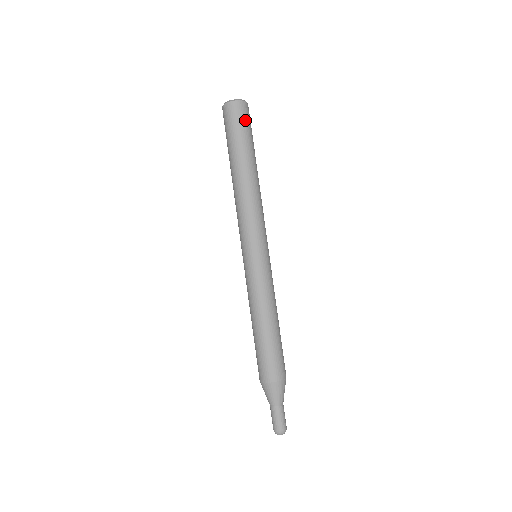
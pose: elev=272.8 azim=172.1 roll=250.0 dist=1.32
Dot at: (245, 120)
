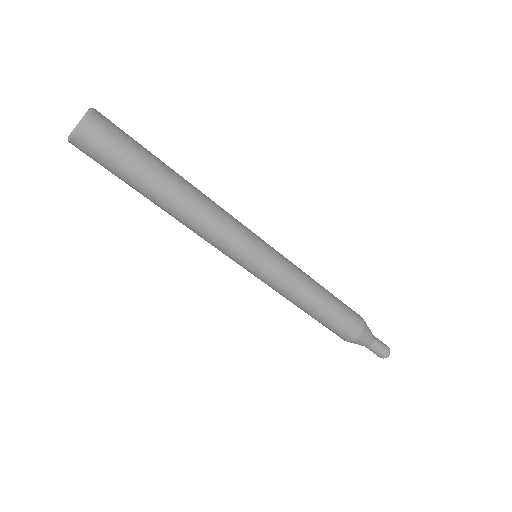
Dot at: (119, 132)
